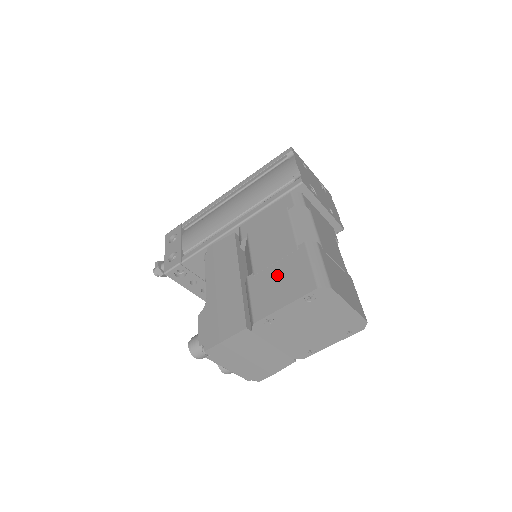
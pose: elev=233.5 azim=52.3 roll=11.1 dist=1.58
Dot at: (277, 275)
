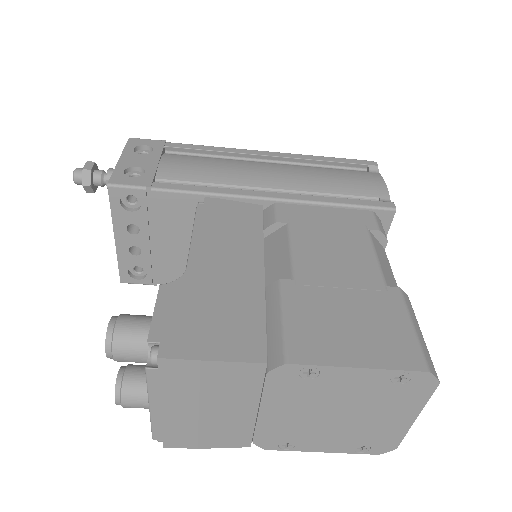
Dot at: (345, 308)
